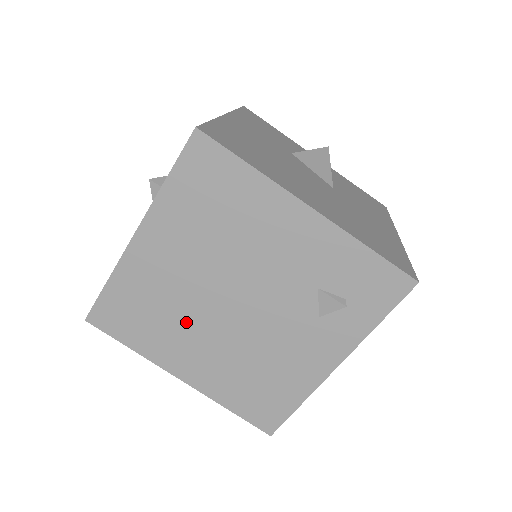
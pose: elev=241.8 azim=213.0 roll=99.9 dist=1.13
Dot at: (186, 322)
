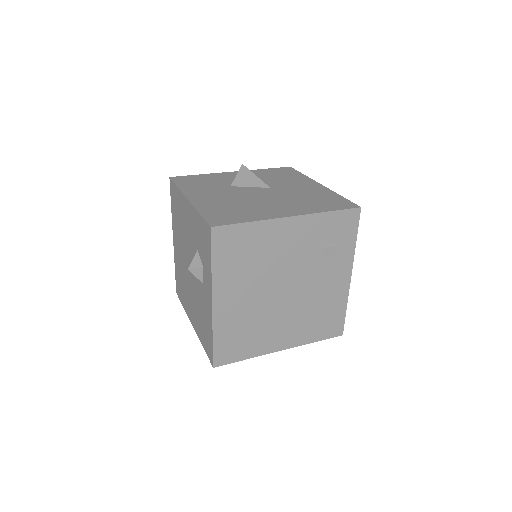
Dot at: (266, 321)
